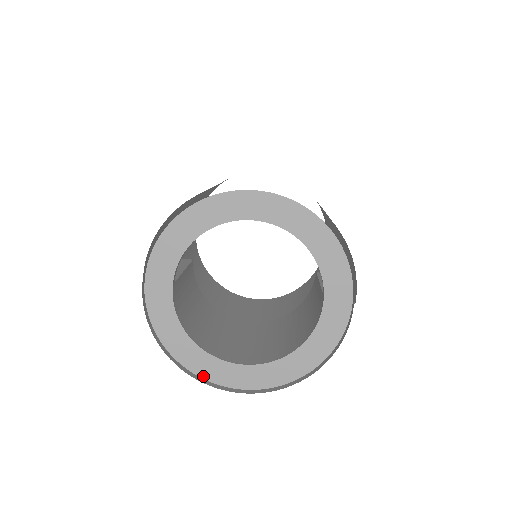
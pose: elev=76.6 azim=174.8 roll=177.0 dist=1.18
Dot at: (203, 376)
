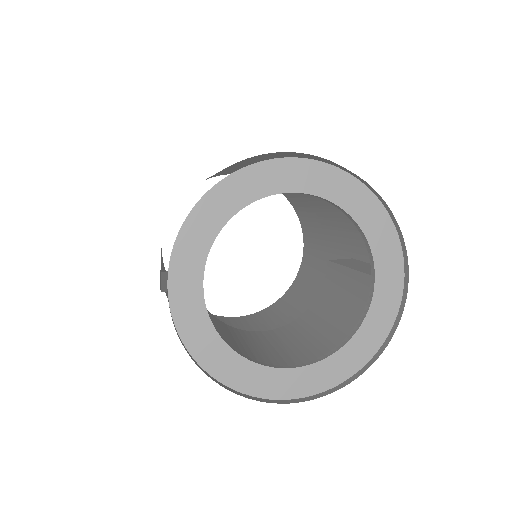
Dot at: (252, 393)
